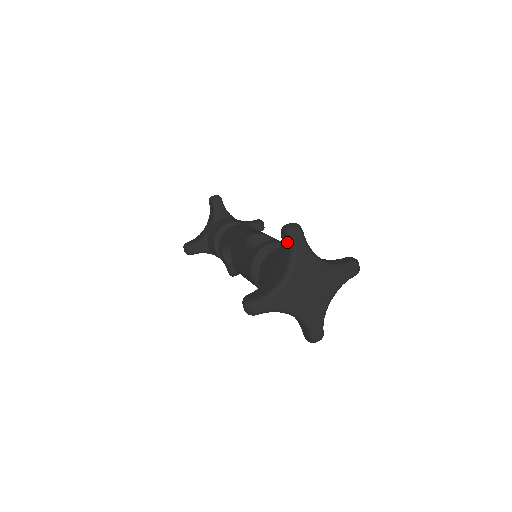
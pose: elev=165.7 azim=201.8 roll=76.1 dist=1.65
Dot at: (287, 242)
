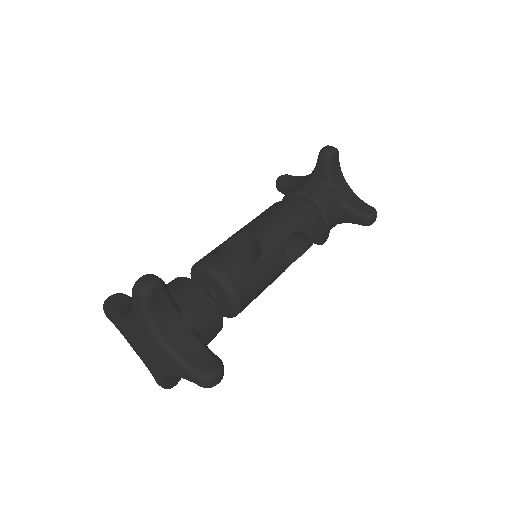
Dot at: occluded
